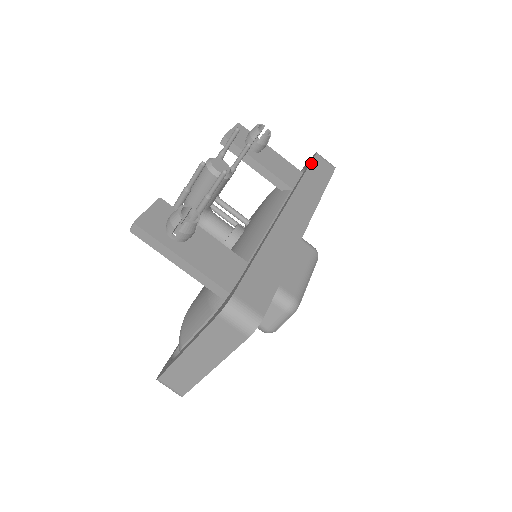
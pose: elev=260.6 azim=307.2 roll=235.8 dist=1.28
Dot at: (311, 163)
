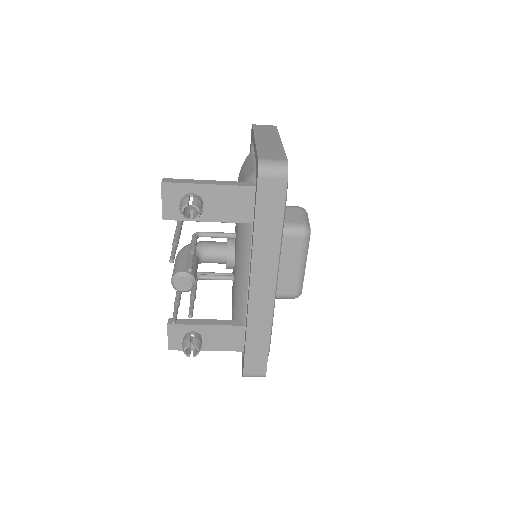
Dot at: (256, 203)
